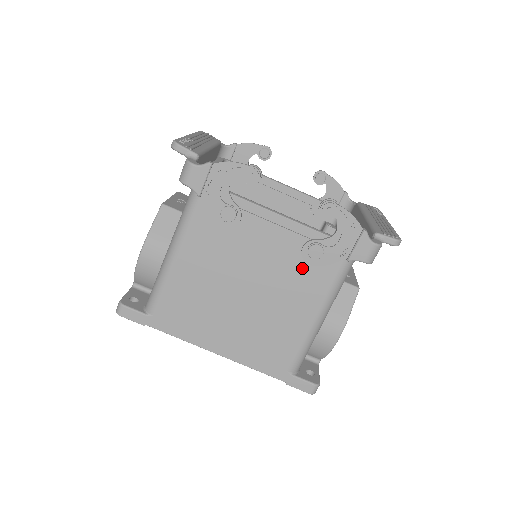
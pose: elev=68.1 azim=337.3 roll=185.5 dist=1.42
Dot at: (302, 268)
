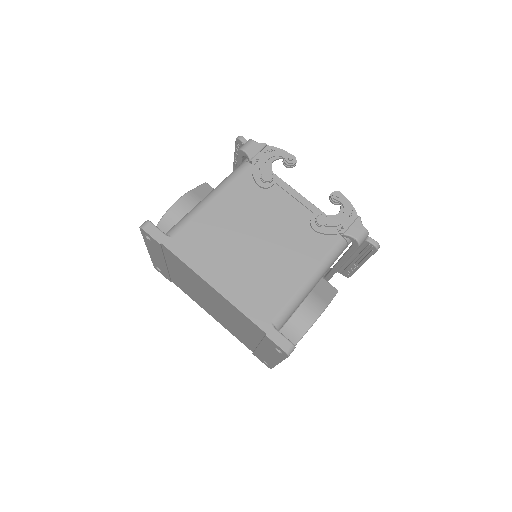
Dot at: (307, 236)
